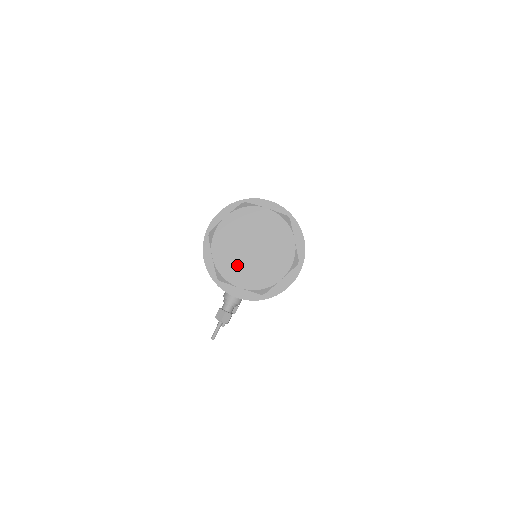
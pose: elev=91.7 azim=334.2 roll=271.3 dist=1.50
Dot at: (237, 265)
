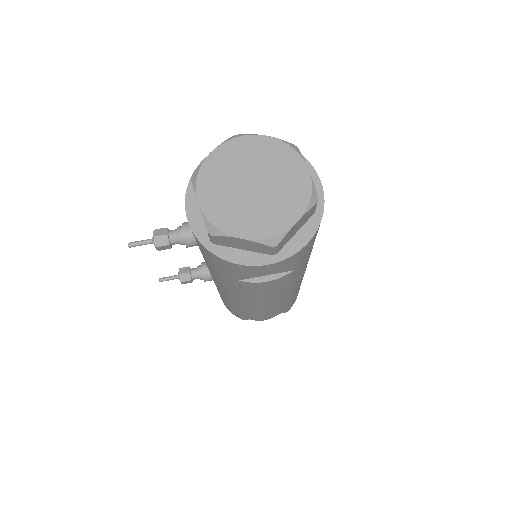
Dot at: (222, 182)
